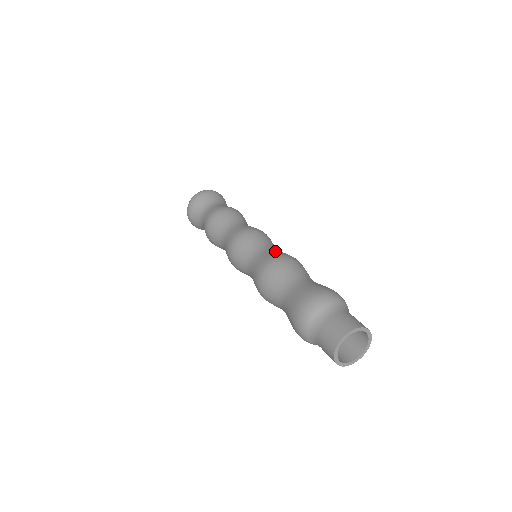
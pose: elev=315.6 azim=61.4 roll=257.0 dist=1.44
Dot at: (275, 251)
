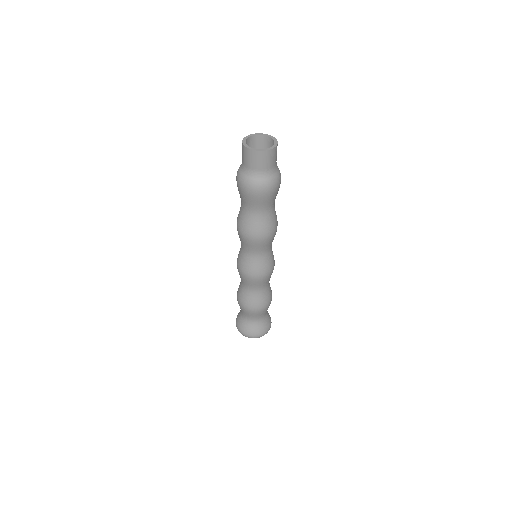
Dot at: occluded
